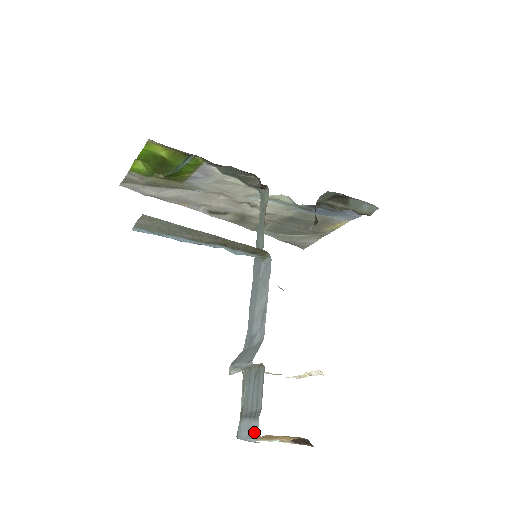
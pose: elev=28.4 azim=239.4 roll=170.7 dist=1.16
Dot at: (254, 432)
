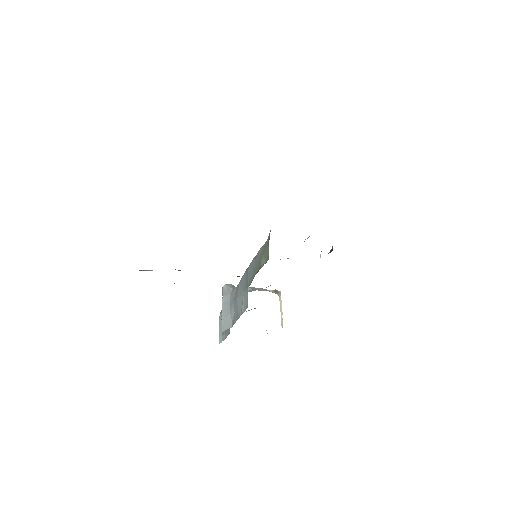
Dot at: (220, 340)
